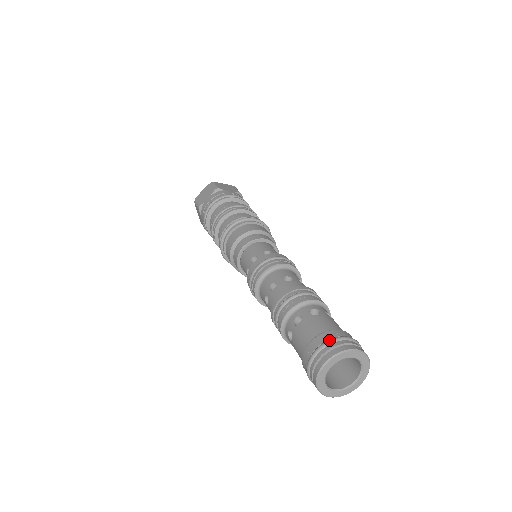
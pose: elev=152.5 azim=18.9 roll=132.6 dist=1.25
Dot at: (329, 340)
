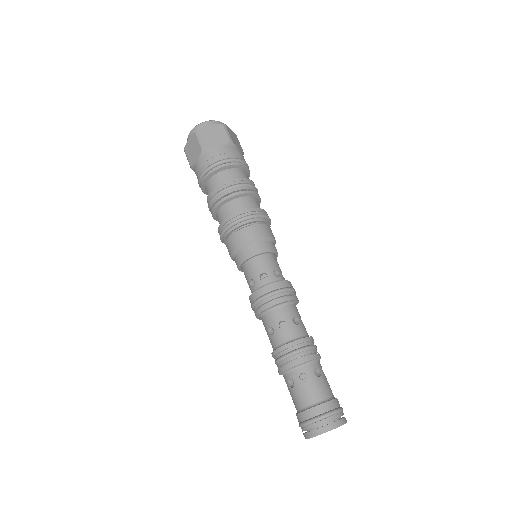
Dot at: (312, 420)
